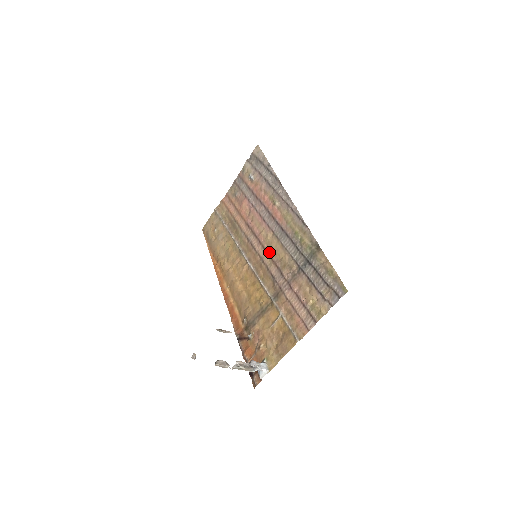
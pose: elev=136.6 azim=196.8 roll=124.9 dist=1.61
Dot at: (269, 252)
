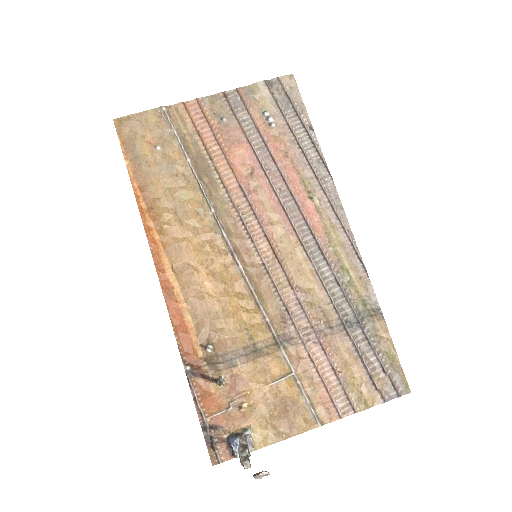
Dot at: (284, 265)
